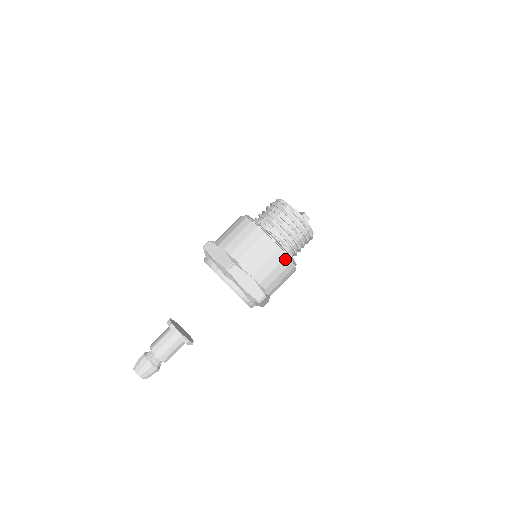
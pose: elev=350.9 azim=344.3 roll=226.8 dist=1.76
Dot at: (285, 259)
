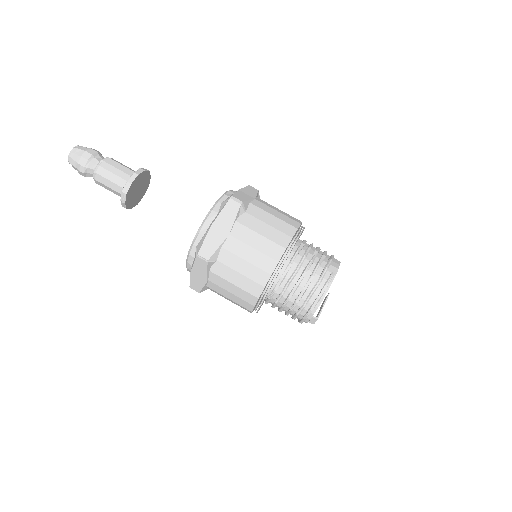
Dot at: (248, 309)
